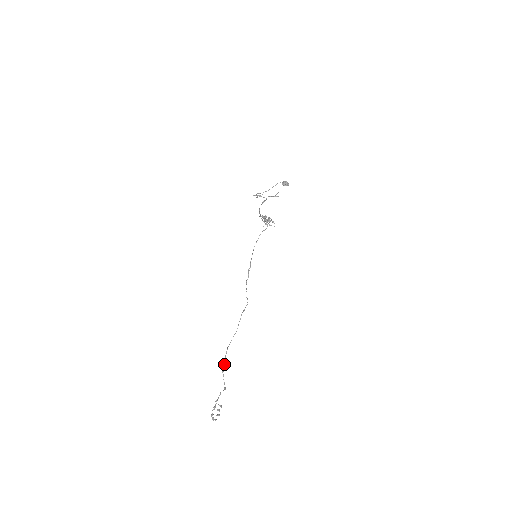
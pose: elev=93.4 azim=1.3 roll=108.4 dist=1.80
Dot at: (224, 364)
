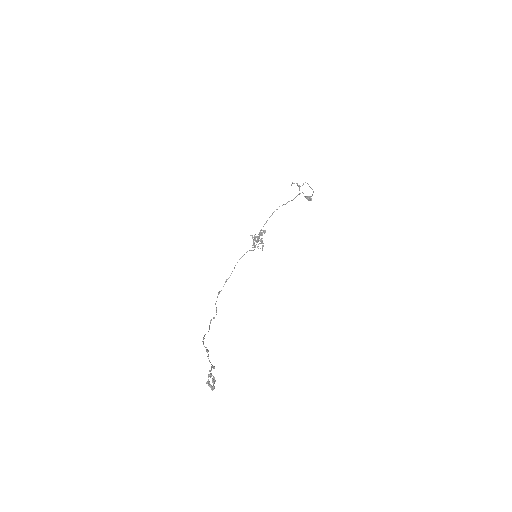
Dot at: (206, 347)
